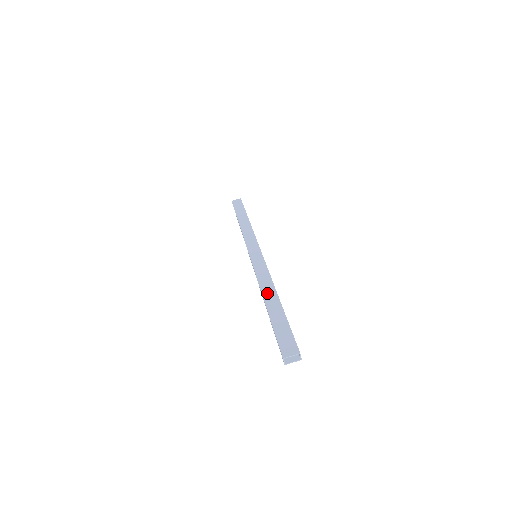
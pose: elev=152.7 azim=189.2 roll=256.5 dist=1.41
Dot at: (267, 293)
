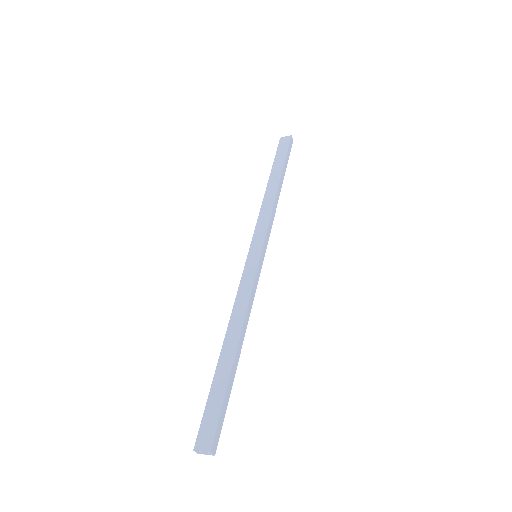
Dot at: (231, 333)
